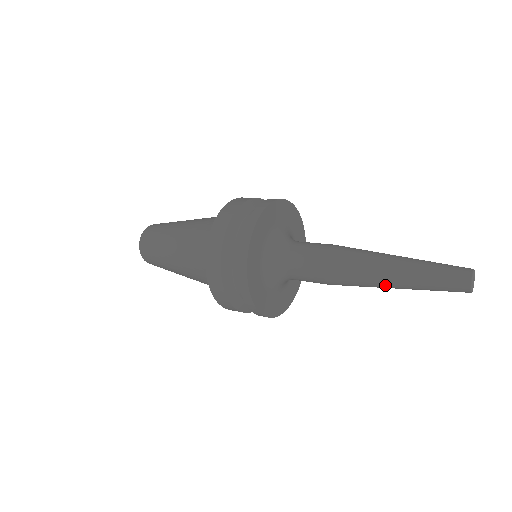
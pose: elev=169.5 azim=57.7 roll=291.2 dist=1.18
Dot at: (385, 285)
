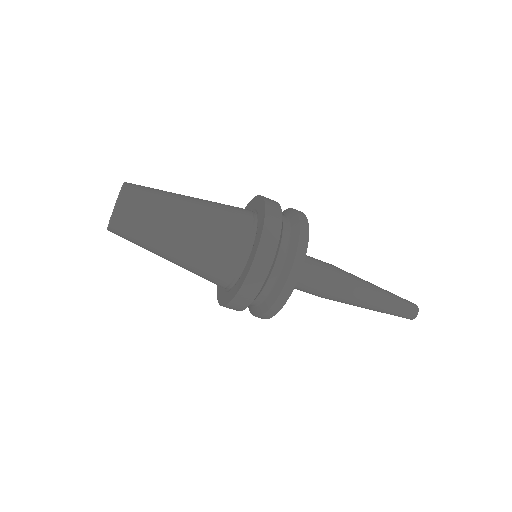
Dot at: (369, 304)
